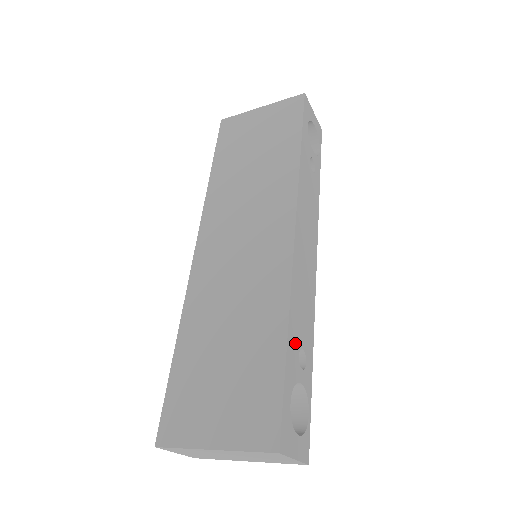
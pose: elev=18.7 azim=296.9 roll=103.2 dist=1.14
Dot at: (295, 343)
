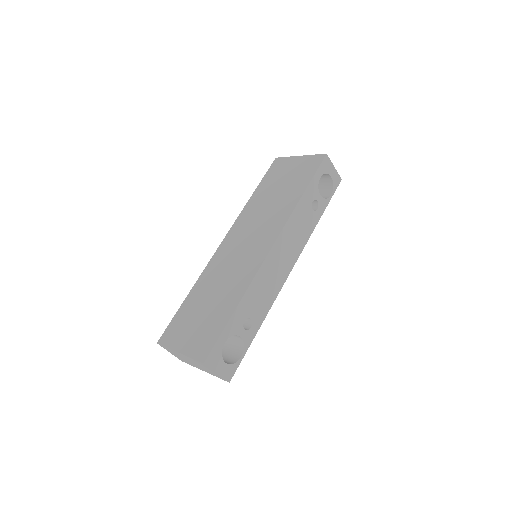
Dot at: (244, 313)
